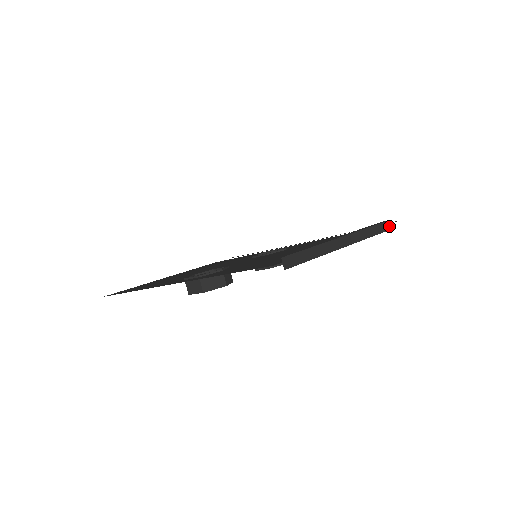
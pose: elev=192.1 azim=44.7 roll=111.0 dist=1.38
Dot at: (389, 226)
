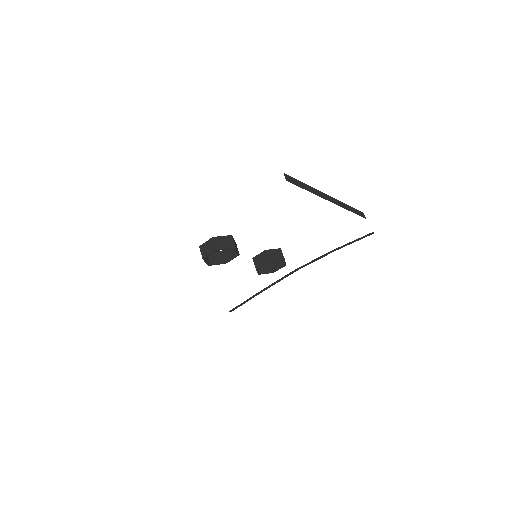
Dot at: (362, 215)
